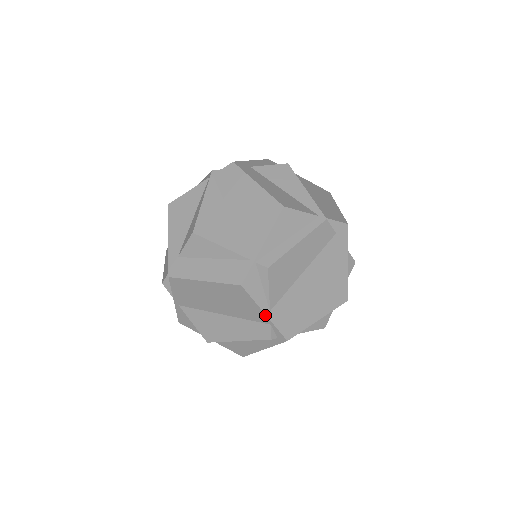
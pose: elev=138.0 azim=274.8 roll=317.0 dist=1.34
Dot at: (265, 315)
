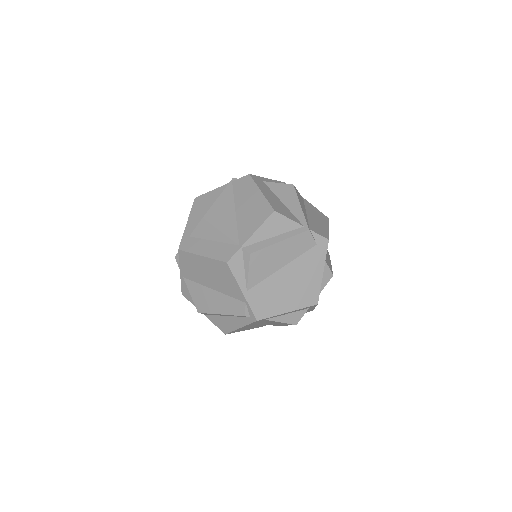
Dot at: (242, 293)
